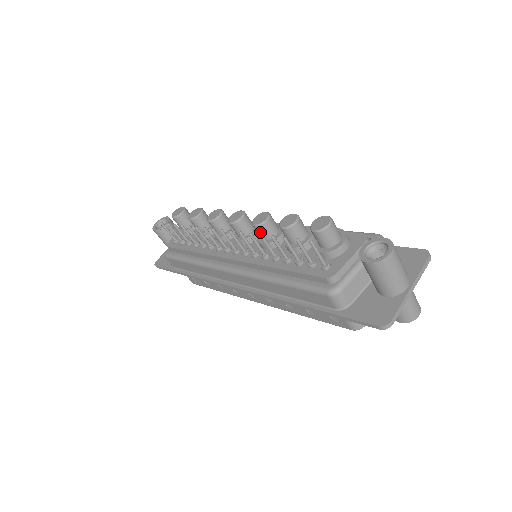
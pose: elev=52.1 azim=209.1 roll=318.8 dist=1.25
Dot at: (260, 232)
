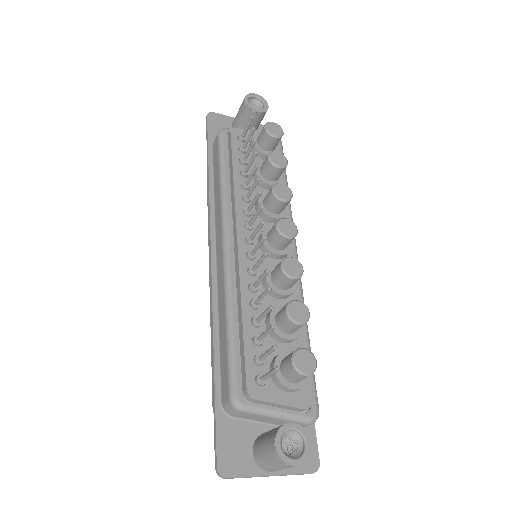
Dot at: (277, 273)
